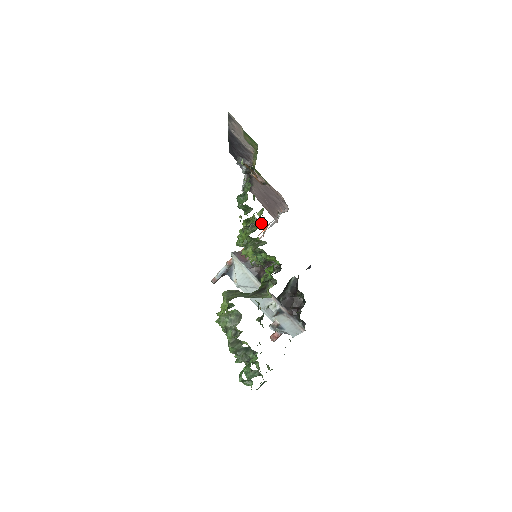
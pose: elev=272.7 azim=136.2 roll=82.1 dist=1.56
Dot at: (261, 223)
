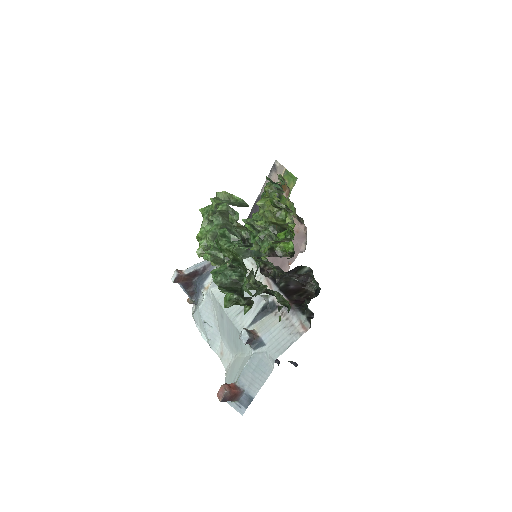
Dot at: occluded
